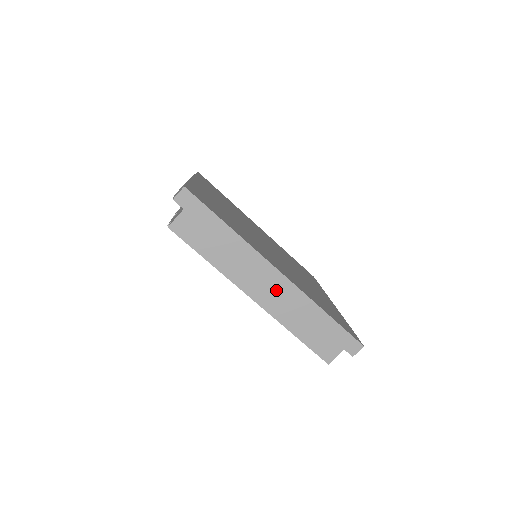
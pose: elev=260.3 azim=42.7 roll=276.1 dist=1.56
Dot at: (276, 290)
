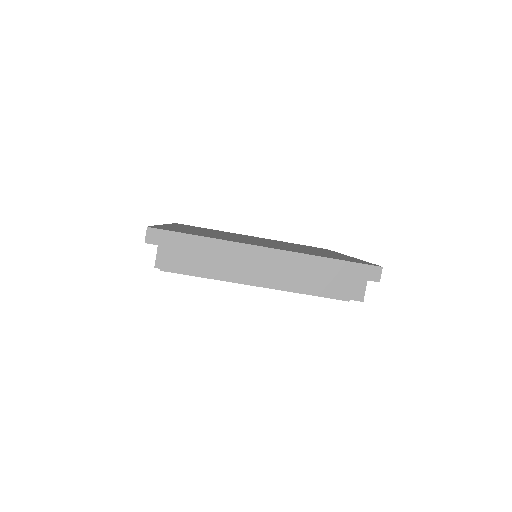
Dot at: (275, 265)
